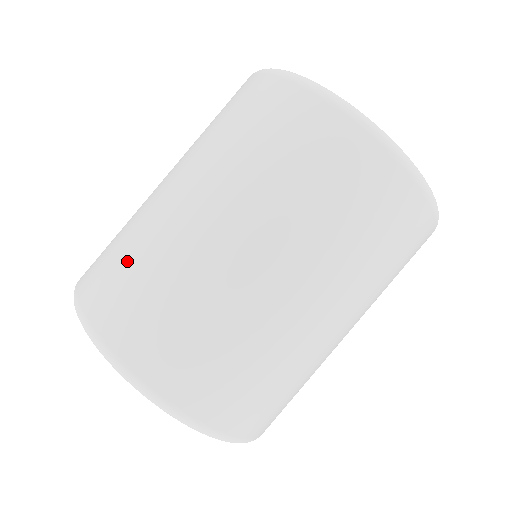
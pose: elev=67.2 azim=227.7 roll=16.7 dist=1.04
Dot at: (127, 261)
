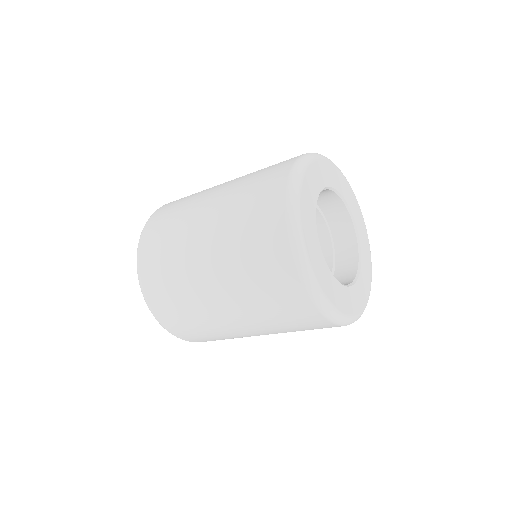
Dot at: (165, 259)
